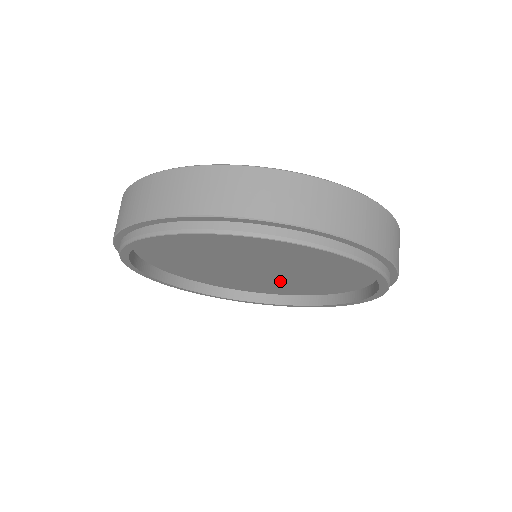
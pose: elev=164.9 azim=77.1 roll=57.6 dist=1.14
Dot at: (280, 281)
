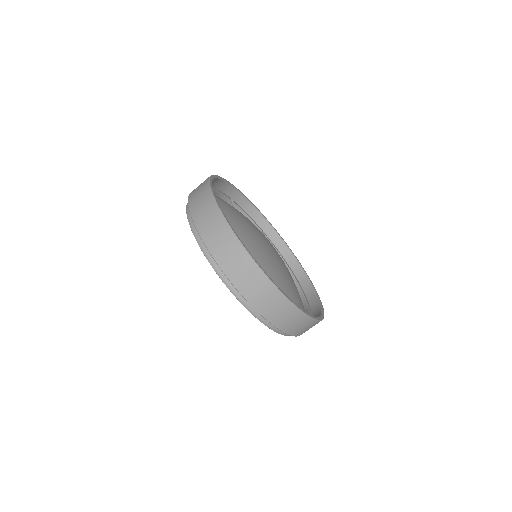
Dot at: occluded
